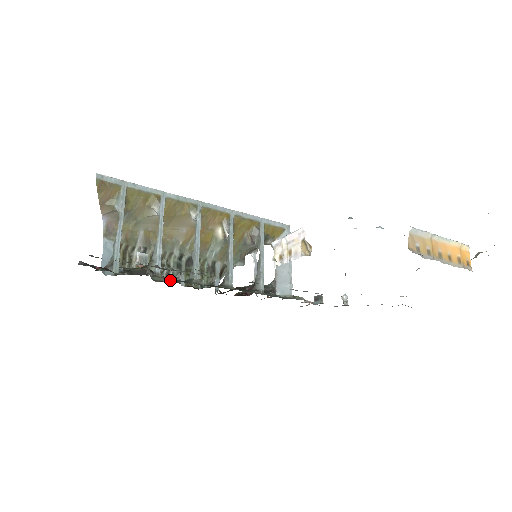
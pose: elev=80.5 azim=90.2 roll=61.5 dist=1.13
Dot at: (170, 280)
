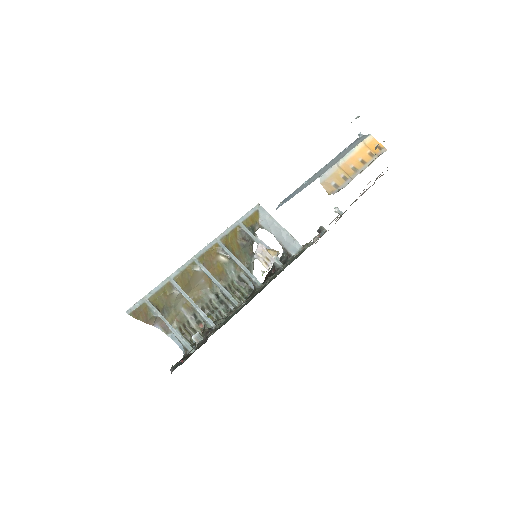
Dot at: (225, 315)
